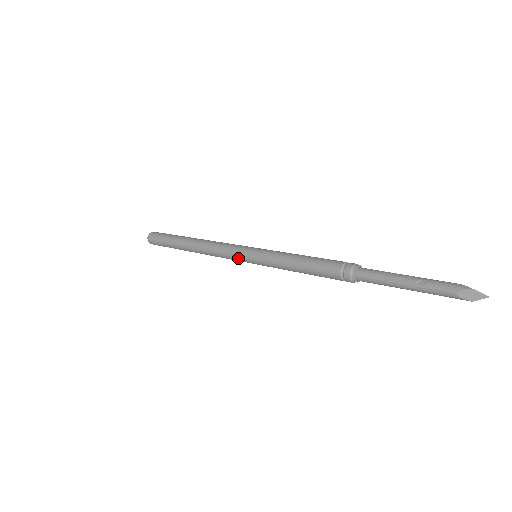
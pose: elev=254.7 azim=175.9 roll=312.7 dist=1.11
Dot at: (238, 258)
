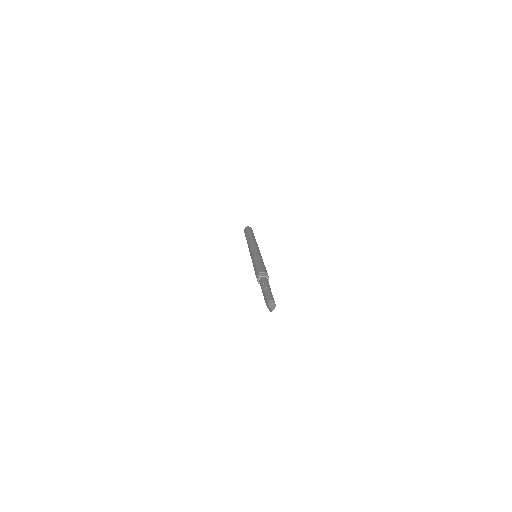
Dot at: occluded
